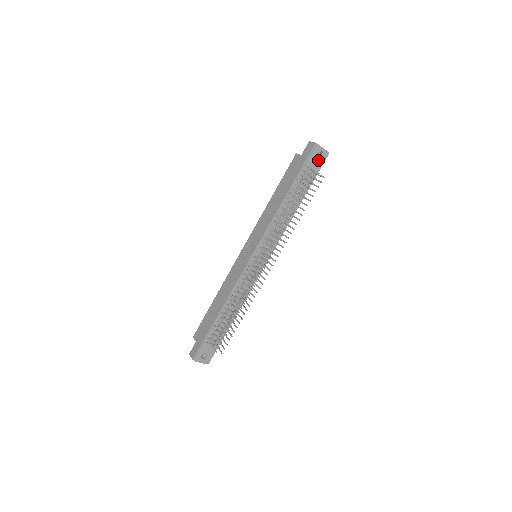
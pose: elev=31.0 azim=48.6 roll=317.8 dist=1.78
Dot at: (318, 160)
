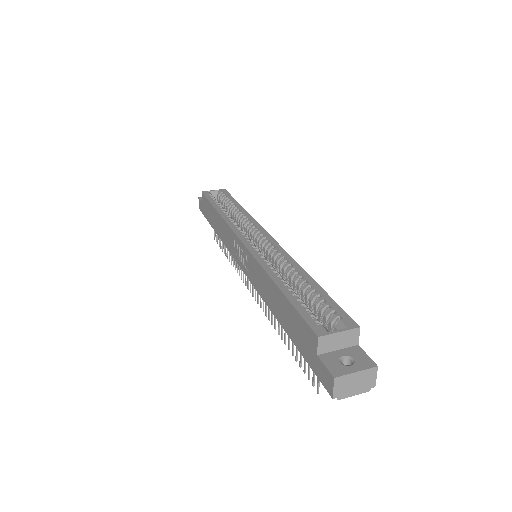
Dot at: occluded
